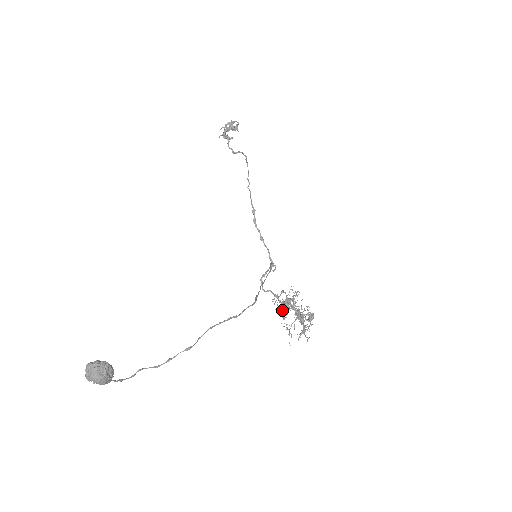
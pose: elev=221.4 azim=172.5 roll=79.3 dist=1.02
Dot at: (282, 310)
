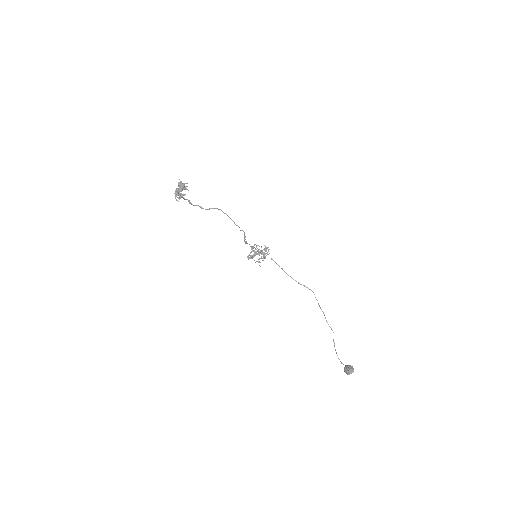
Dot at: occluded
